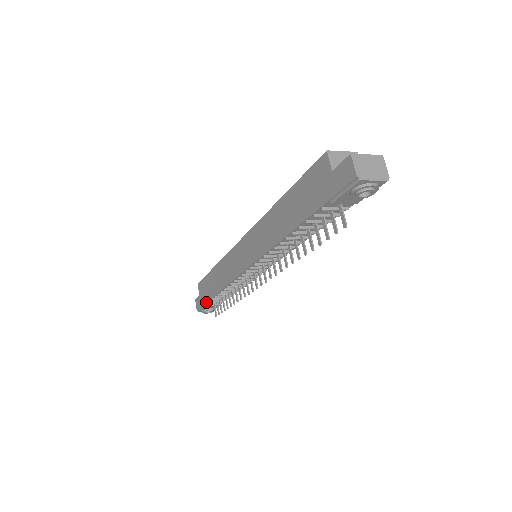
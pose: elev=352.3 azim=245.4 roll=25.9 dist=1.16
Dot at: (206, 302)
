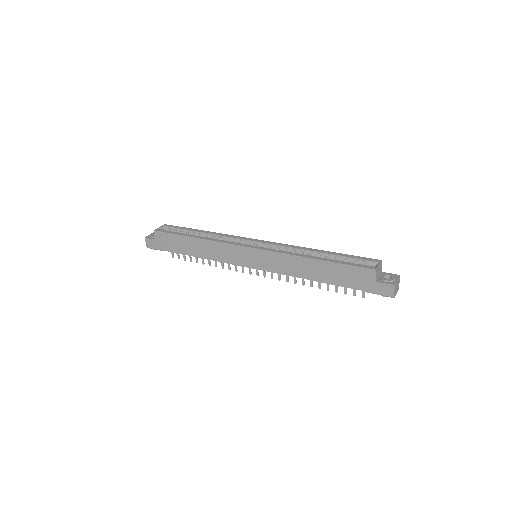
Dot at: occluded
